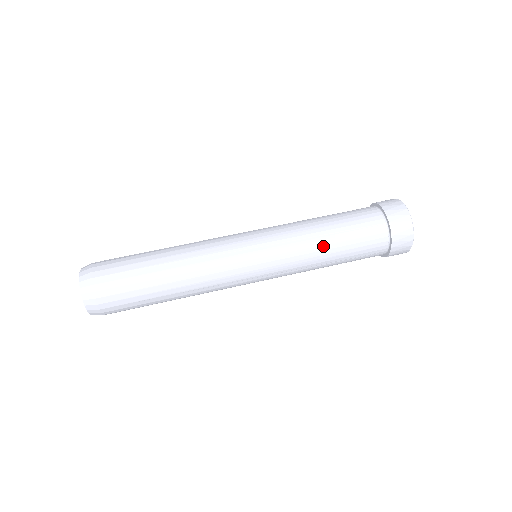
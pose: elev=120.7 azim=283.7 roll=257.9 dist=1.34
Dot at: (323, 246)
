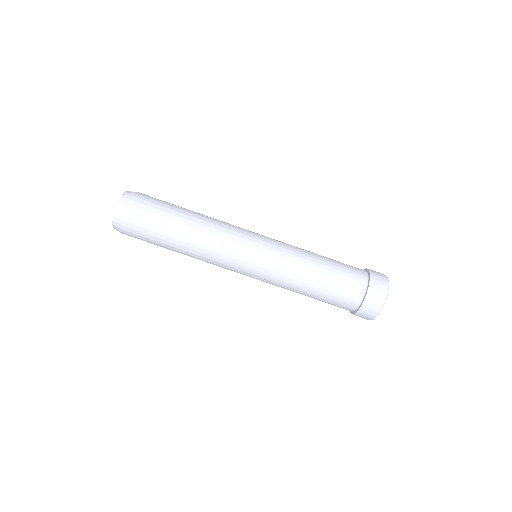
Dot at: (299, 293)
